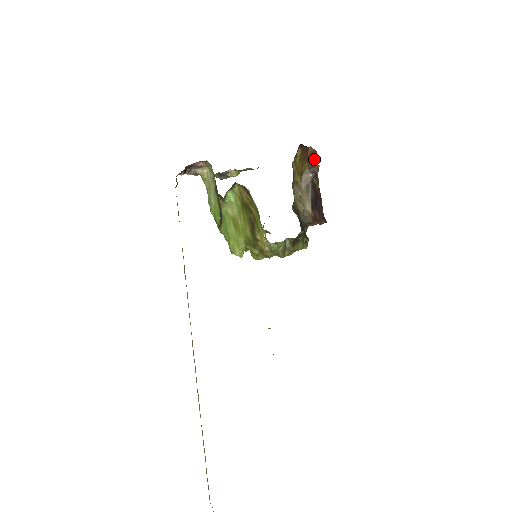
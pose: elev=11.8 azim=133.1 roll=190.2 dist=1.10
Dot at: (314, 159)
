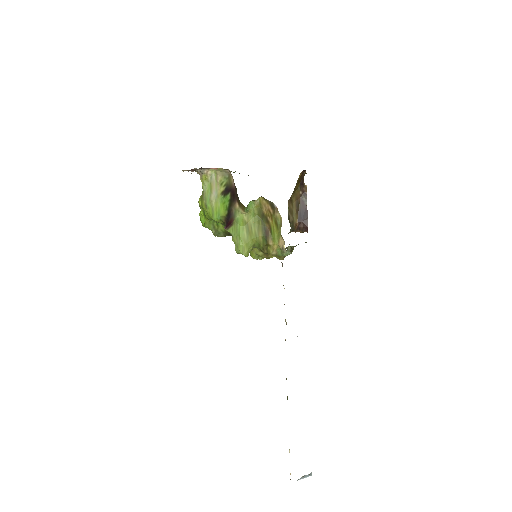
Dot at: (303, 179)
